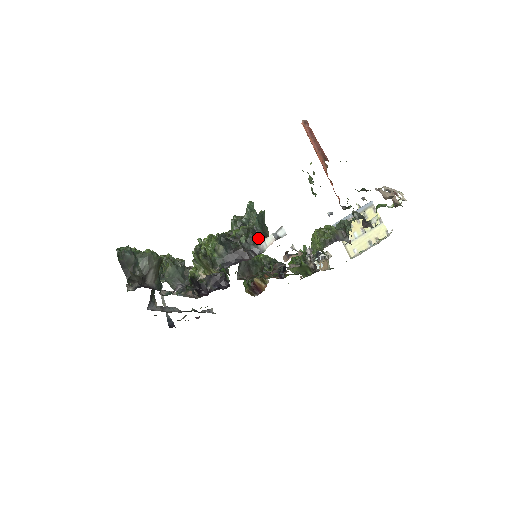
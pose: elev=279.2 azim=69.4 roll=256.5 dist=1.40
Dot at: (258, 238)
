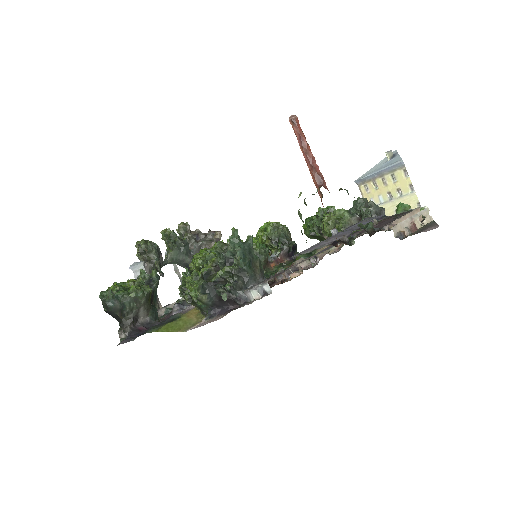
Dot at: (245, 281)
